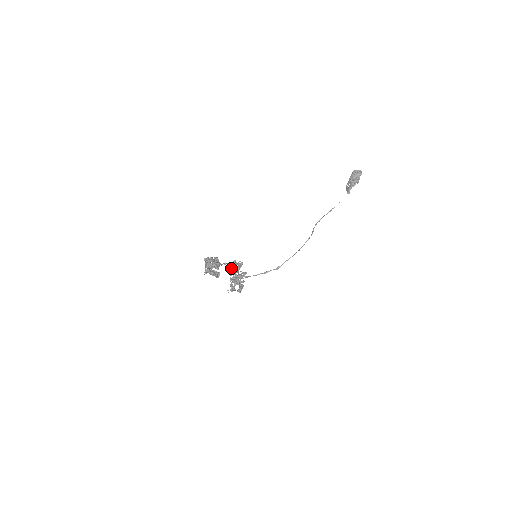
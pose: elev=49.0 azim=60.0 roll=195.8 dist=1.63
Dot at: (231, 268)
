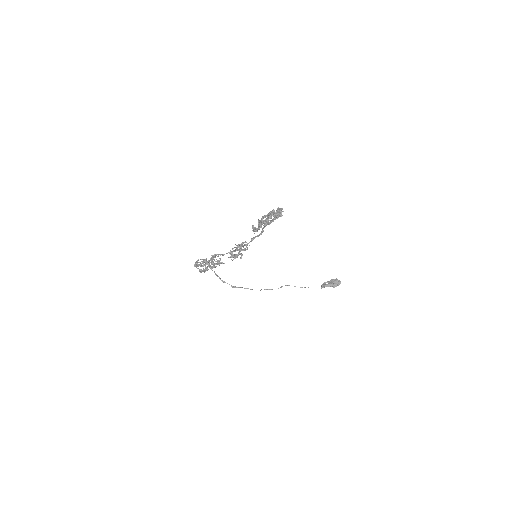
Dot at: occluded
